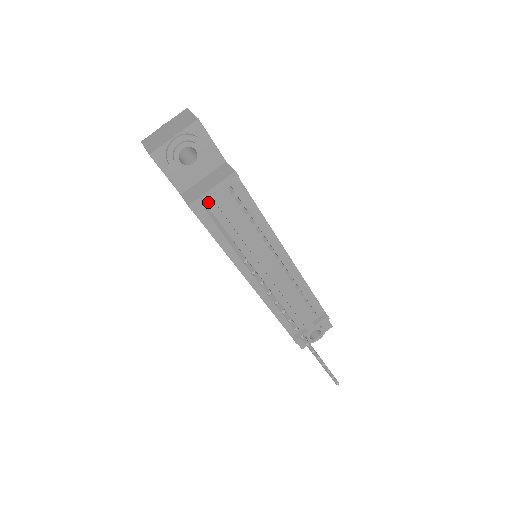
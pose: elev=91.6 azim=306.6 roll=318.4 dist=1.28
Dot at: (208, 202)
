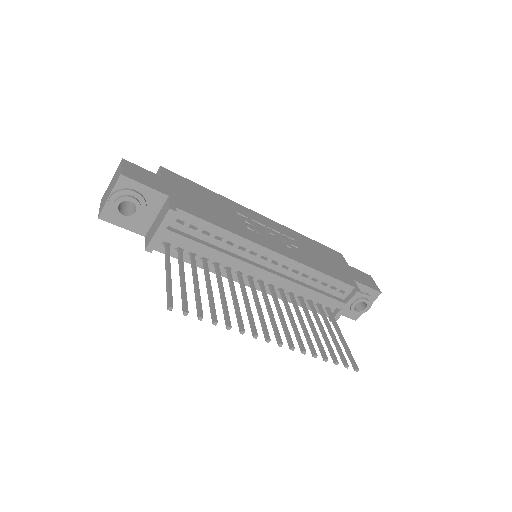
Dot at: (165, 239)
